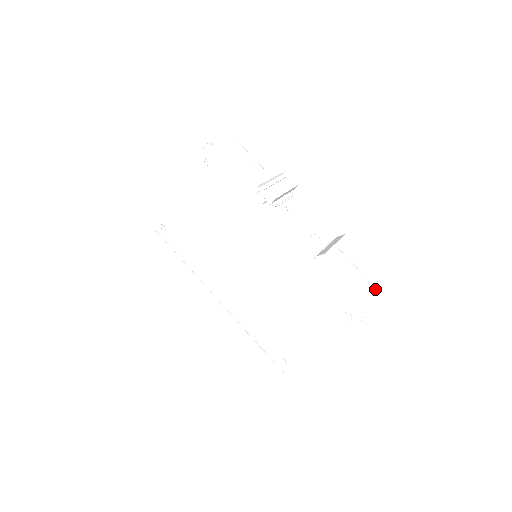
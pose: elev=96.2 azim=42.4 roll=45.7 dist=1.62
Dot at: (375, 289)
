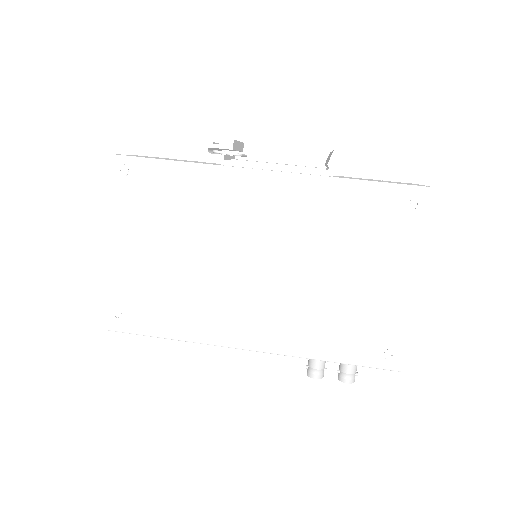
Dot at: occluded
